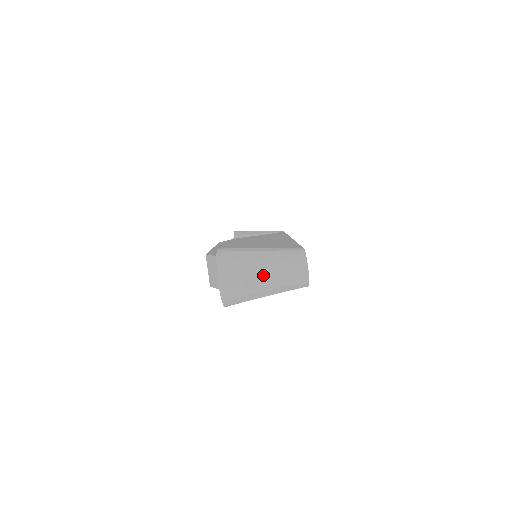
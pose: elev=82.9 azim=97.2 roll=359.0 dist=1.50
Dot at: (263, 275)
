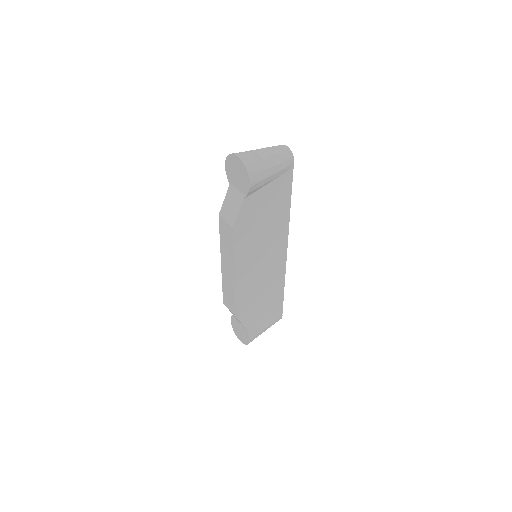
Dot at: (262, 154)
